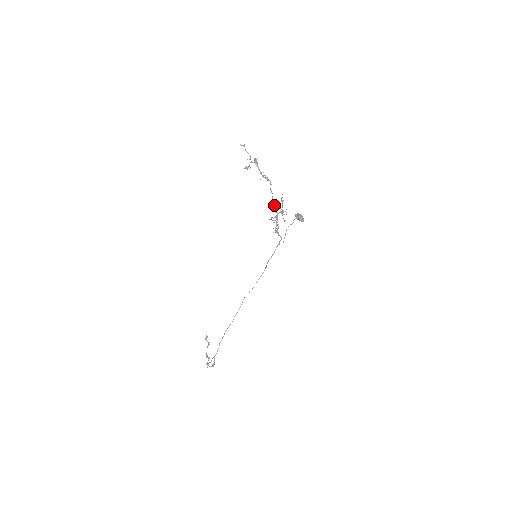
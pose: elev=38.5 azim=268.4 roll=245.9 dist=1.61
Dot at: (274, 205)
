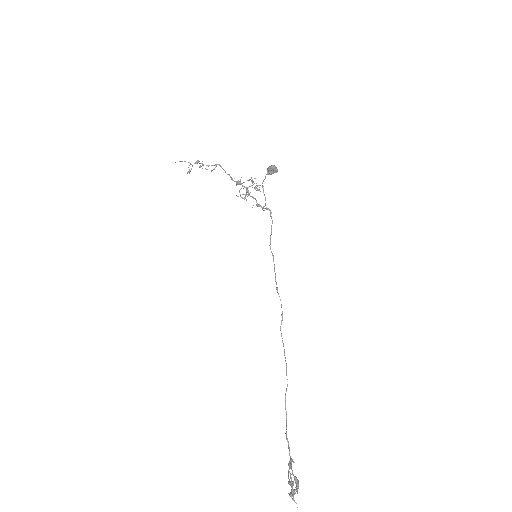
Dot at: (237, 183)
